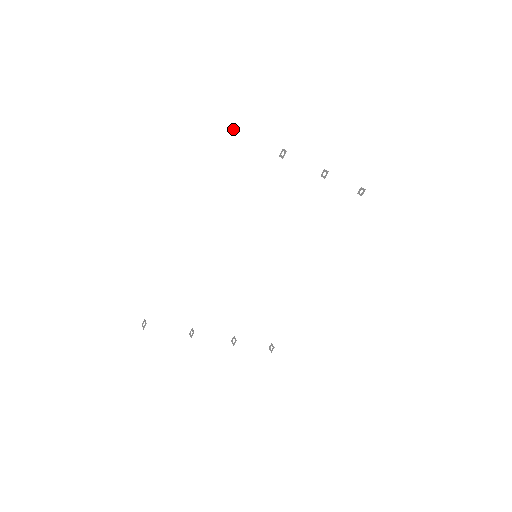
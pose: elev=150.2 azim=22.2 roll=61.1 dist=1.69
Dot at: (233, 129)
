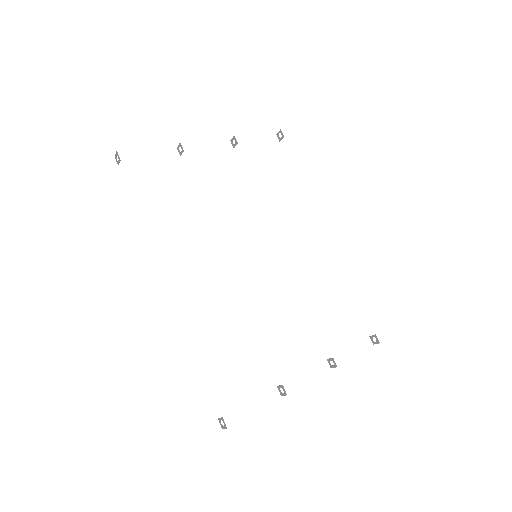
Dot at: (116, 161)
